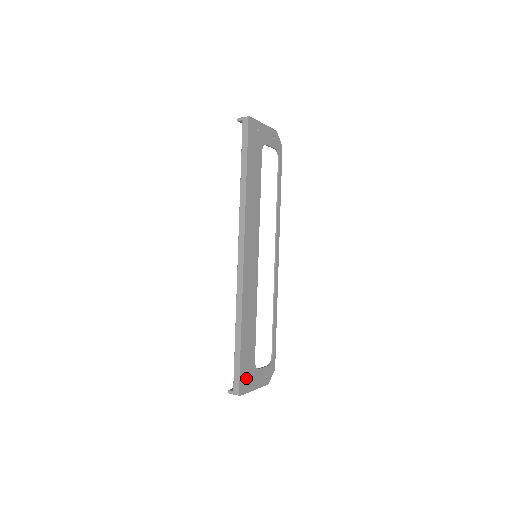
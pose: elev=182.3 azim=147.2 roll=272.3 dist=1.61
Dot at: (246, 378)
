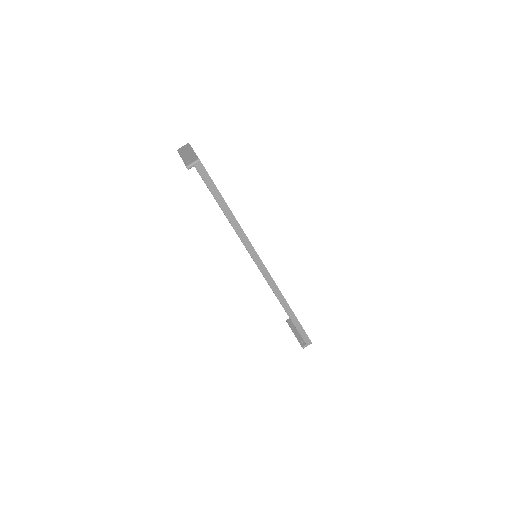
Dot at: occluded
